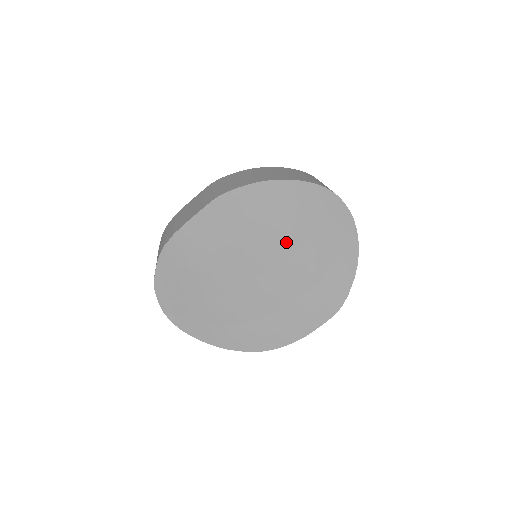
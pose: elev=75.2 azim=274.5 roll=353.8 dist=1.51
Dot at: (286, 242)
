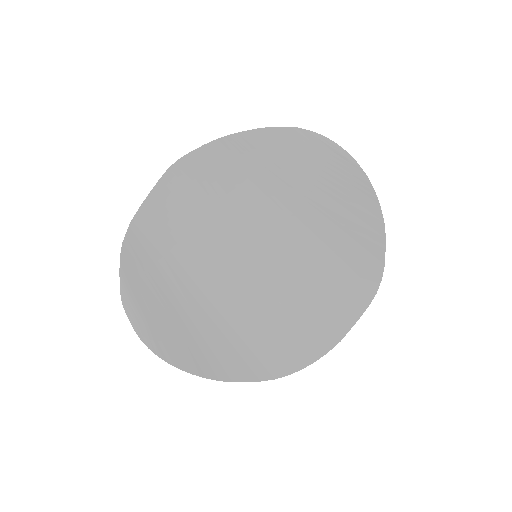
Dot at: (271, 205)
